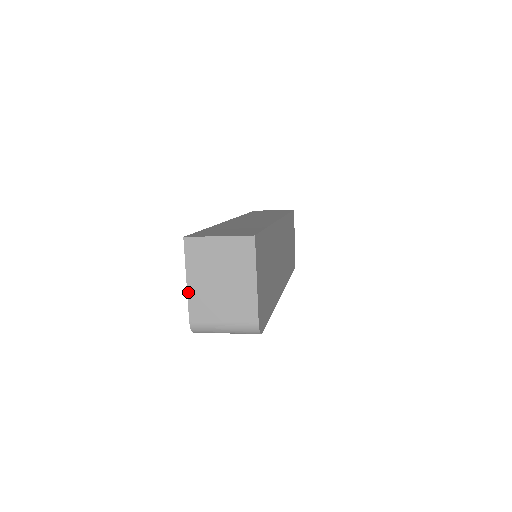
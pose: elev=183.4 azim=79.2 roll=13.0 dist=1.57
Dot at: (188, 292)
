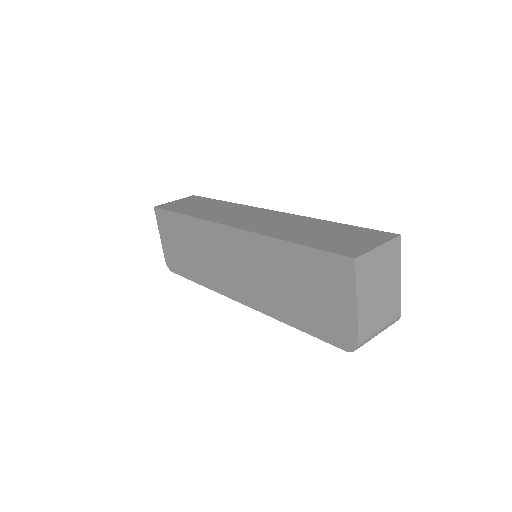
Dot at: (358, 314)
